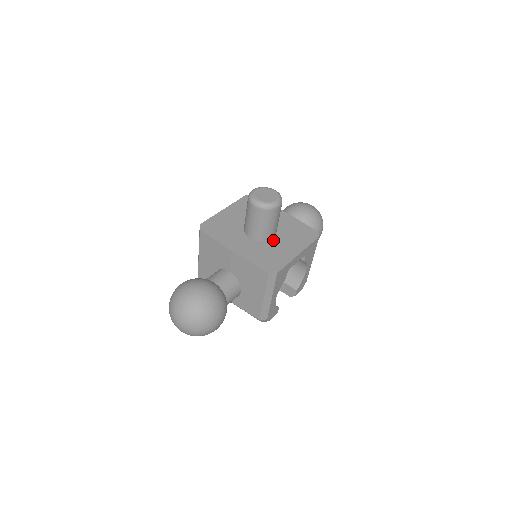
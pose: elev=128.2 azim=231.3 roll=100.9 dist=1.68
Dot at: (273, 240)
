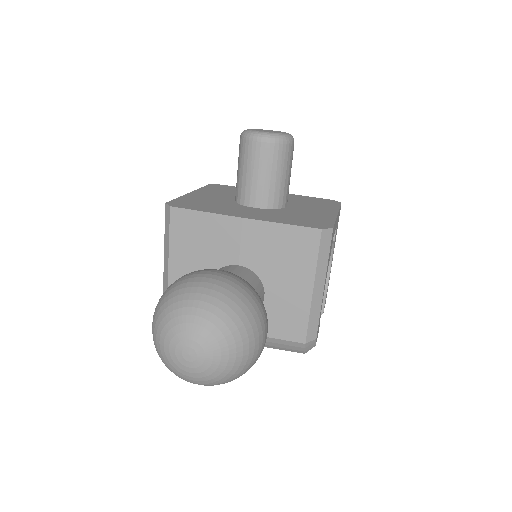
Dot at: (289, 207)
